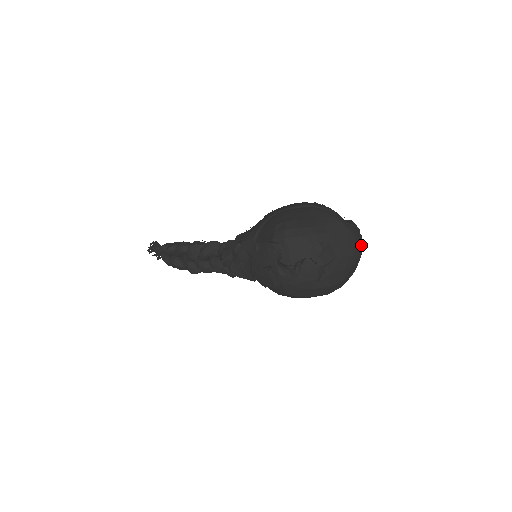
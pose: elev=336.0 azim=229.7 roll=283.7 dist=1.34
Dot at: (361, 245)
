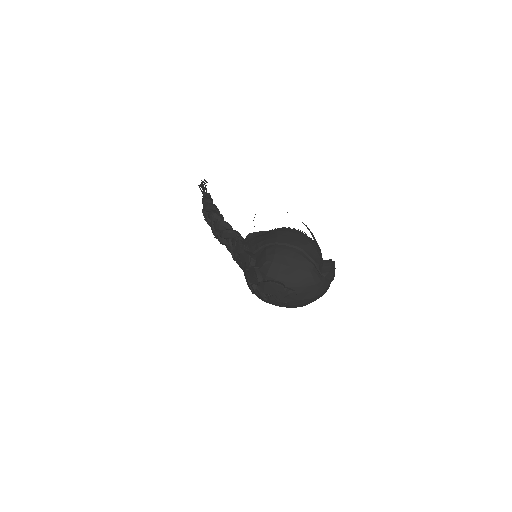
Dot at: (325, 290)
